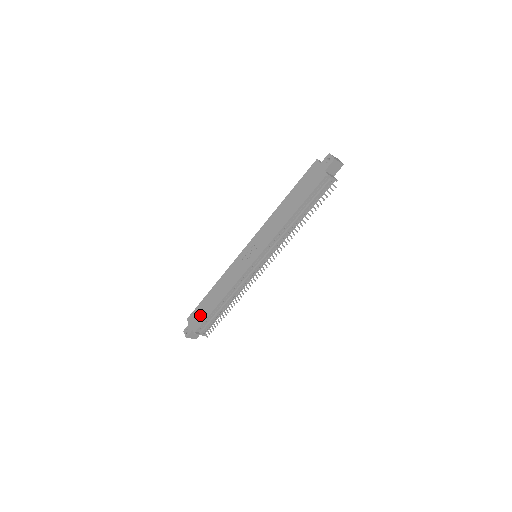
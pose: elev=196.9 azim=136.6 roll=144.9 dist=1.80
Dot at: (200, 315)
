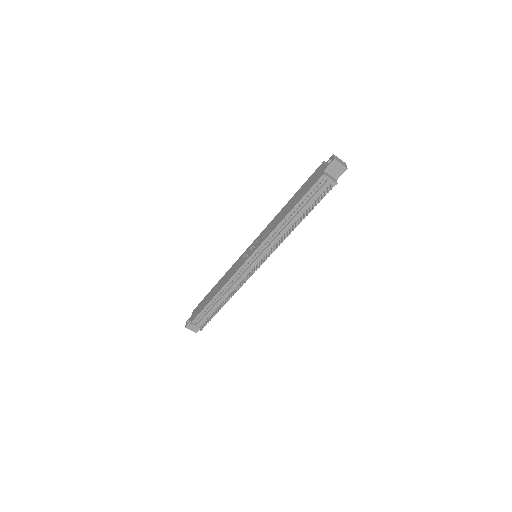
Dot at: (200, 307)
